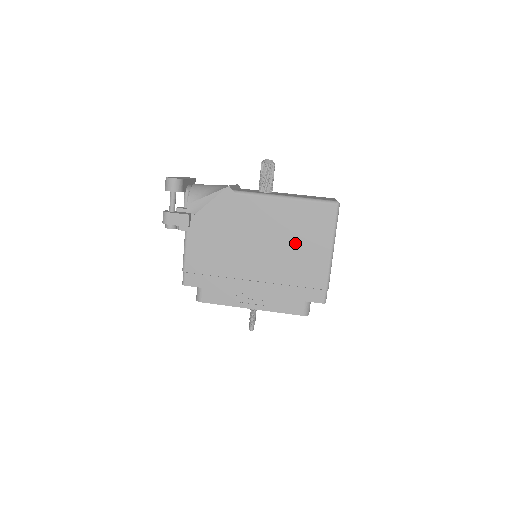
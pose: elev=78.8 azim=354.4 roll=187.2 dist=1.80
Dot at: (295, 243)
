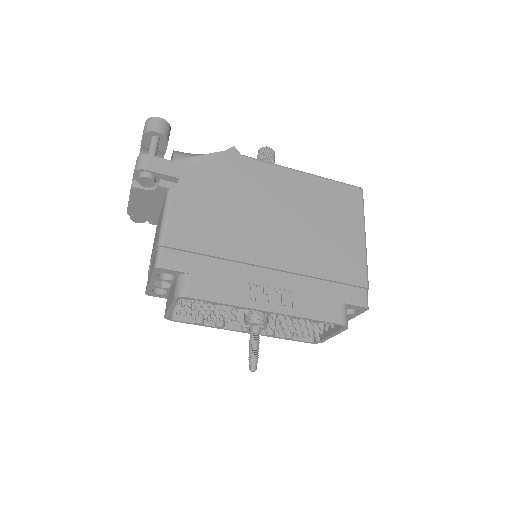
Dot at: (321, 224)
